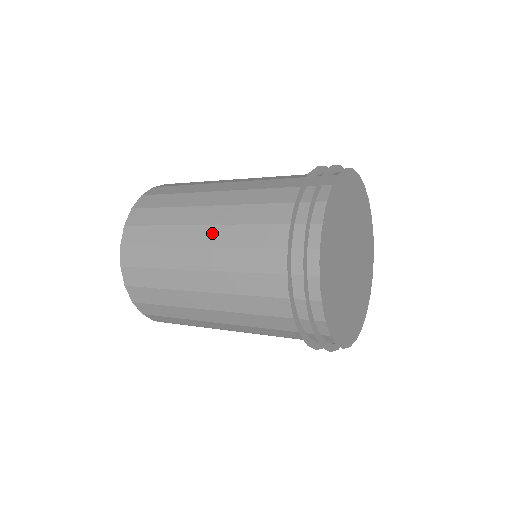
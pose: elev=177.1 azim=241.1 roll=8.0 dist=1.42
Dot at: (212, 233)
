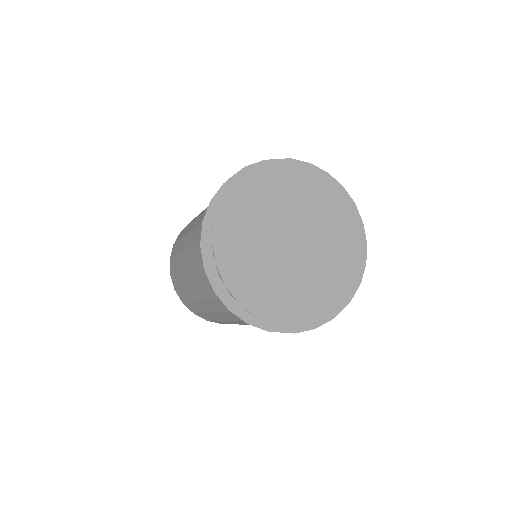
Dot at: occluded
